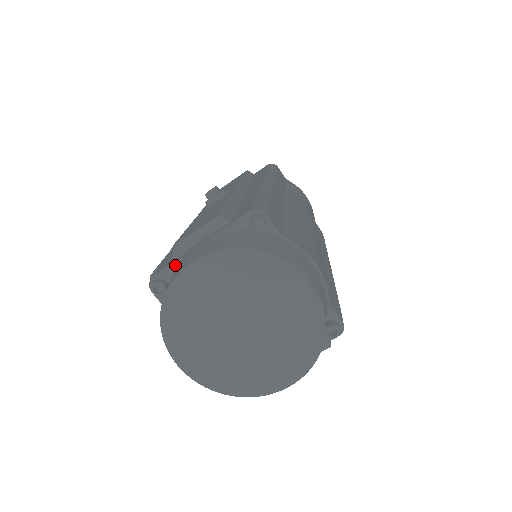
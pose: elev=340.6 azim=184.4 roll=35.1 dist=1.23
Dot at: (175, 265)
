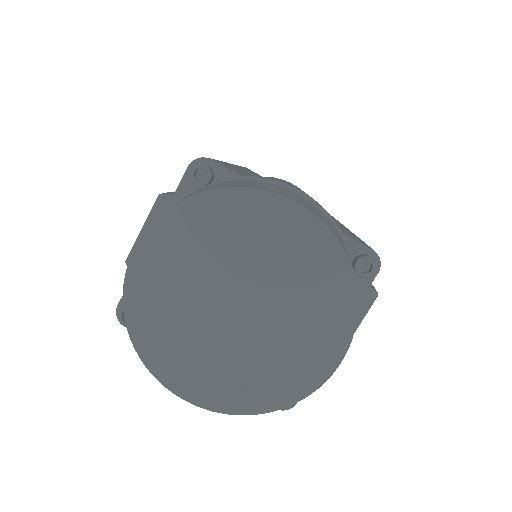
Dot at: occluded
